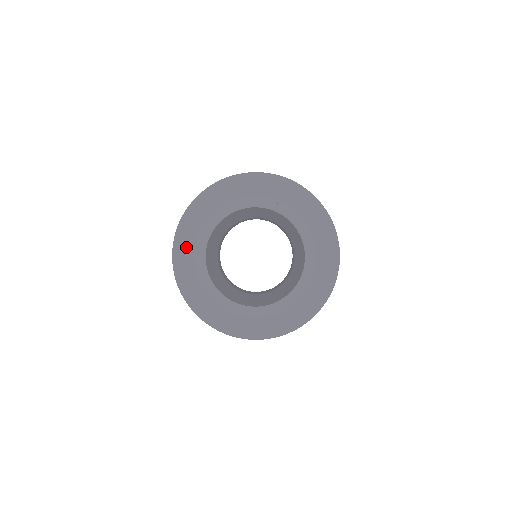
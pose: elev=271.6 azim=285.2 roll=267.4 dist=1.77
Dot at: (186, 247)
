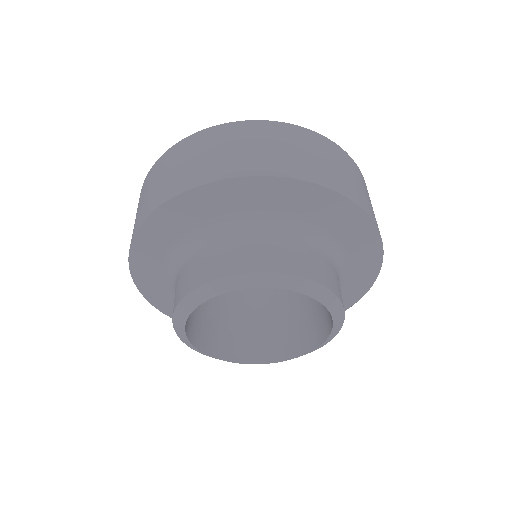
Dot at: (152, 254)
